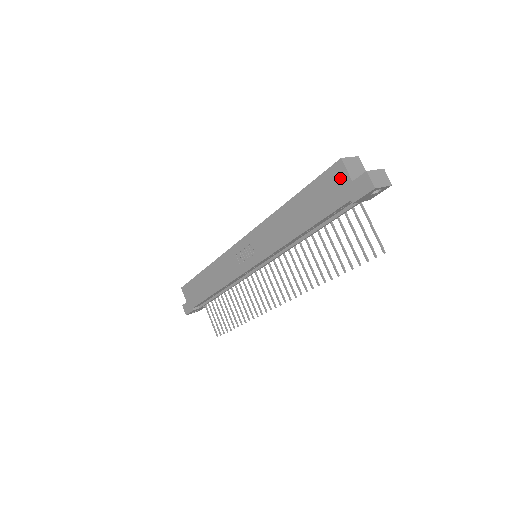
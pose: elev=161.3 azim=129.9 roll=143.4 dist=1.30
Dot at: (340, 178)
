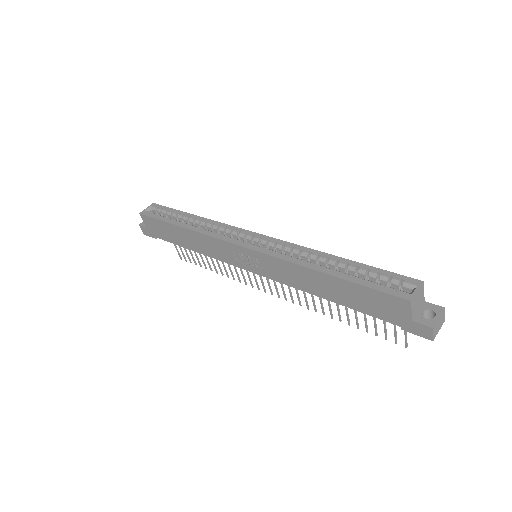
Dot at: (400, 309)
